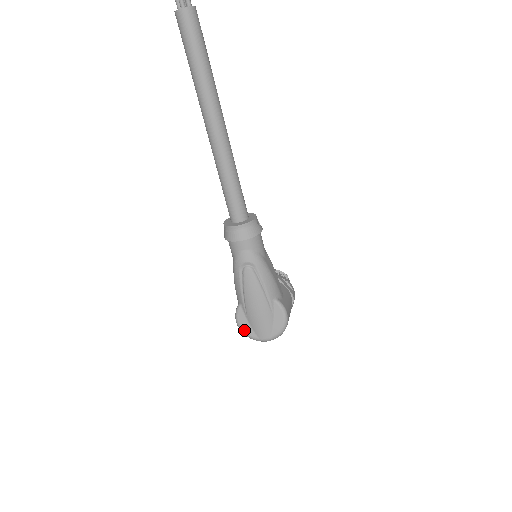
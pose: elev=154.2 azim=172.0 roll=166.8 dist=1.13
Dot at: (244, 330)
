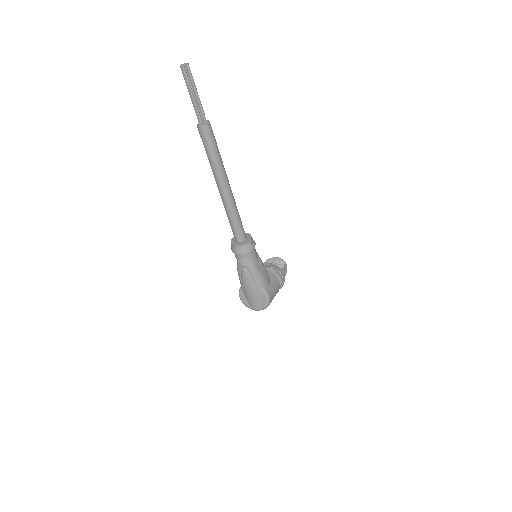
Dot at: (243, 302)
